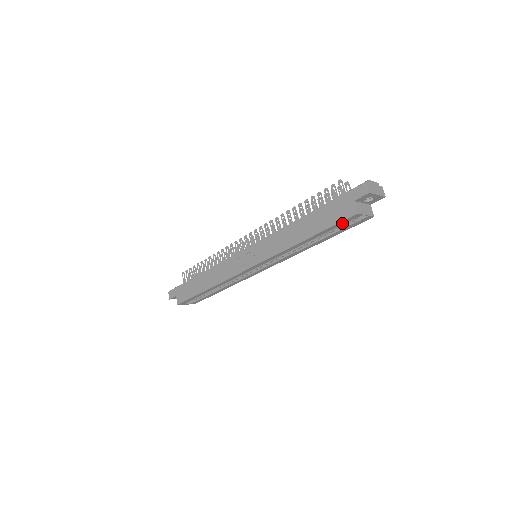
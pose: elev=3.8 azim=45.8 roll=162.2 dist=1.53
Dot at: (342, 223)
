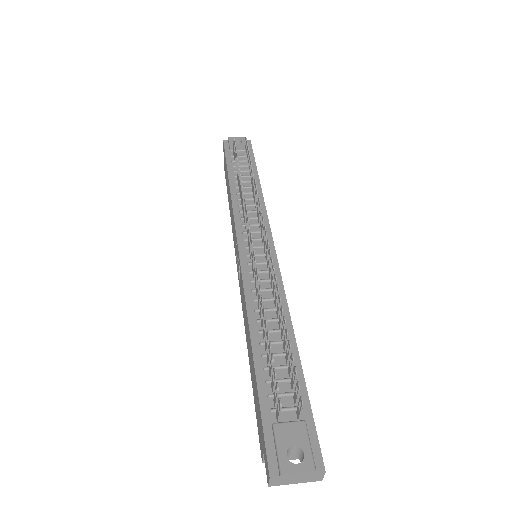
Dot at: occluded
